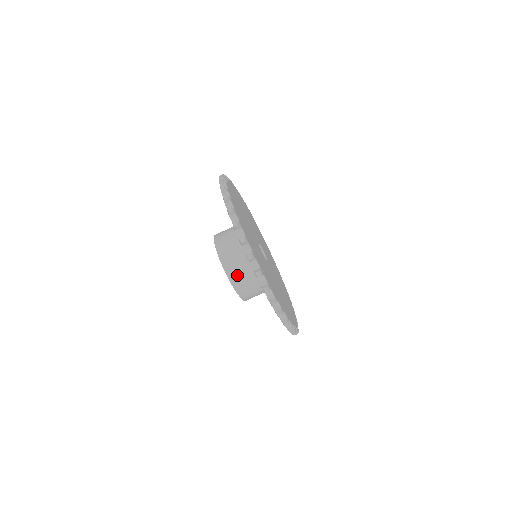
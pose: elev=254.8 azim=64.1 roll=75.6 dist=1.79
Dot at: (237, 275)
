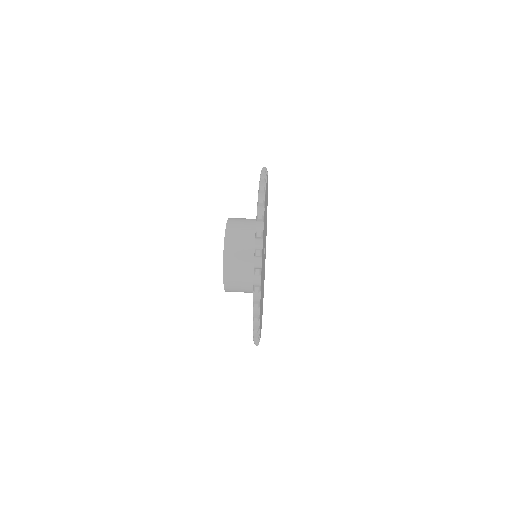
Dot at: (235, 226)
